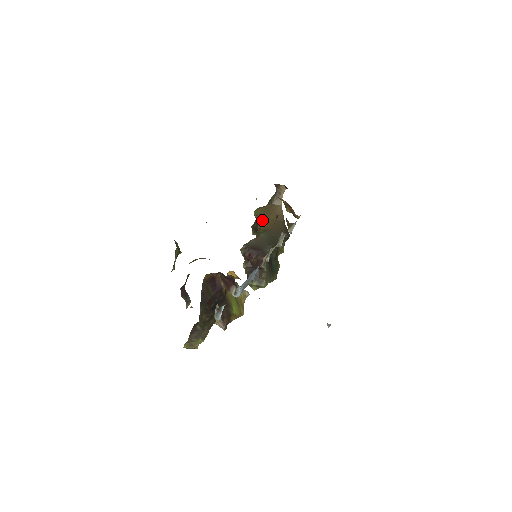
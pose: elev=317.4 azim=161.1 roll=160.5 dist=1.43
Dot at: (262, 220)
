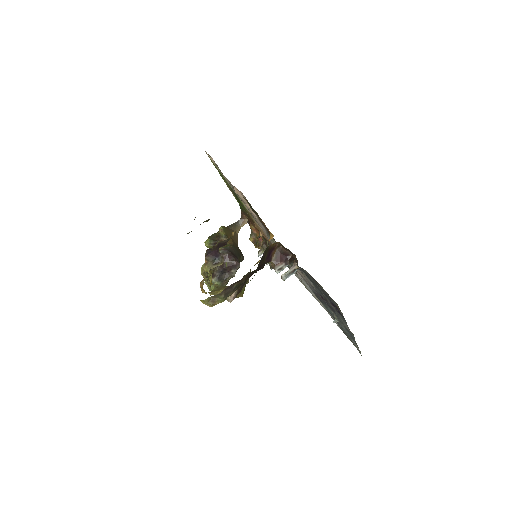
Dot at: (228, 236)
